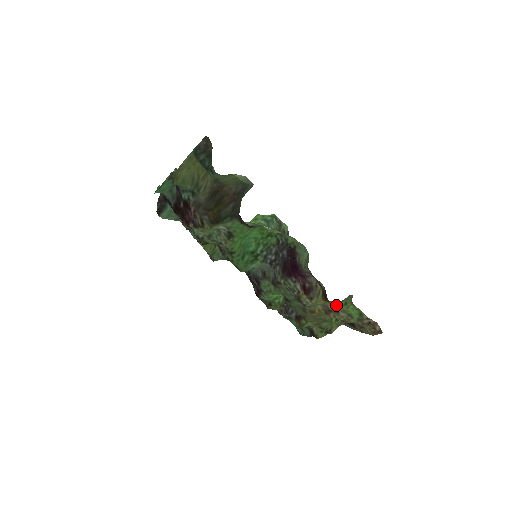
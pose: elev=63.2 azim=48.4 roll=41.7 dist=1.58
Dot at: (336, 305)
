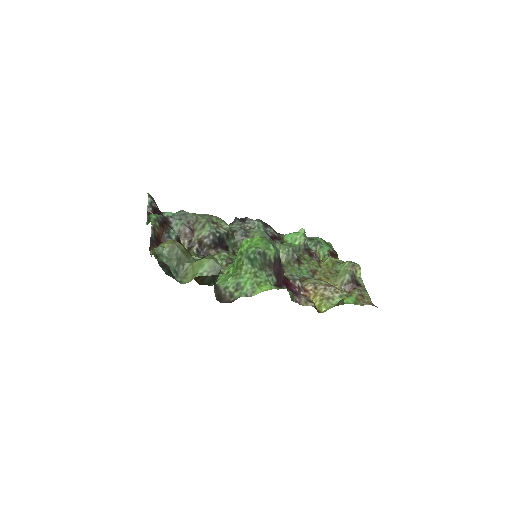
Dot at: (332, 299)
